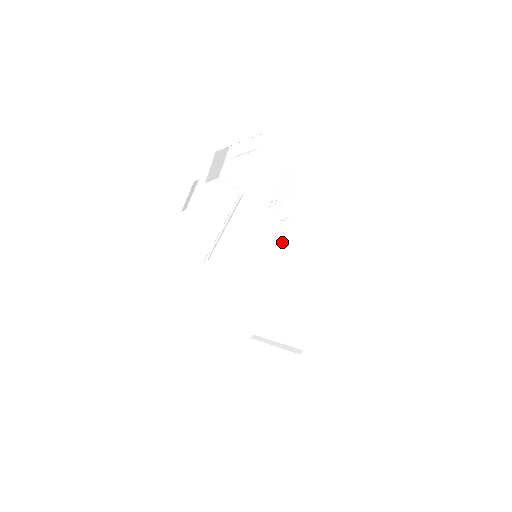
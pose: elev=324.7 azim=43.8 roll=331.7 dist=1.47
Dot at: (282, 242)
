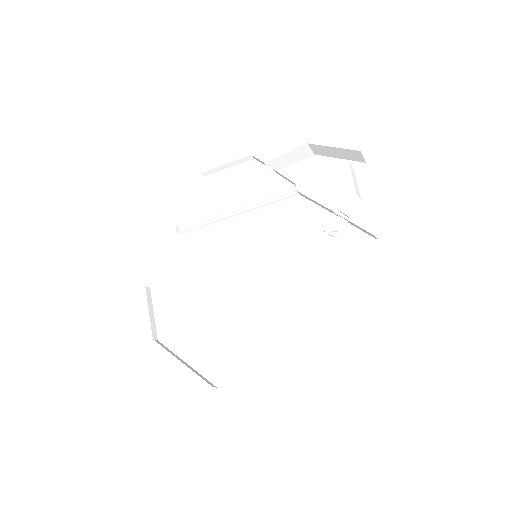
Dot at: (304, 258)
